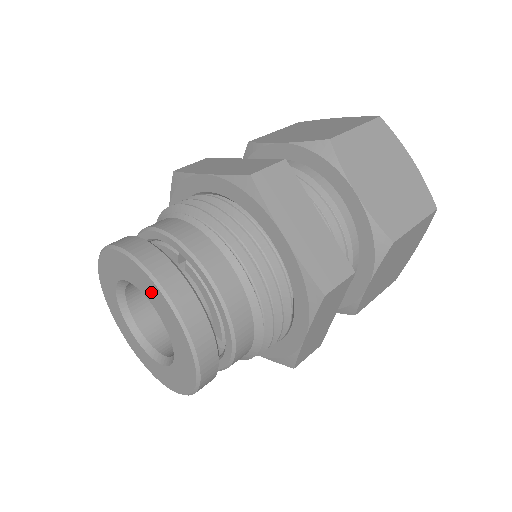
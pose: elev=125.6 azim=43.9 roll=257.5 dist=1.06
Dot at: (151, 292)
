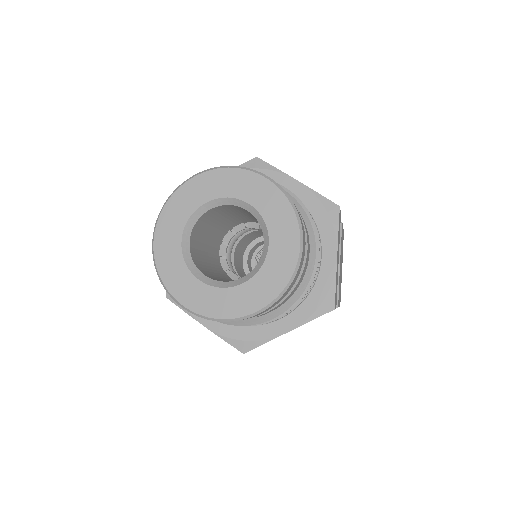
Dot at: (241, 184)
